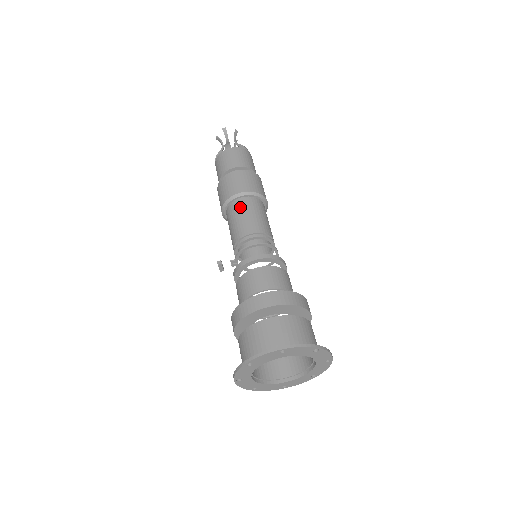
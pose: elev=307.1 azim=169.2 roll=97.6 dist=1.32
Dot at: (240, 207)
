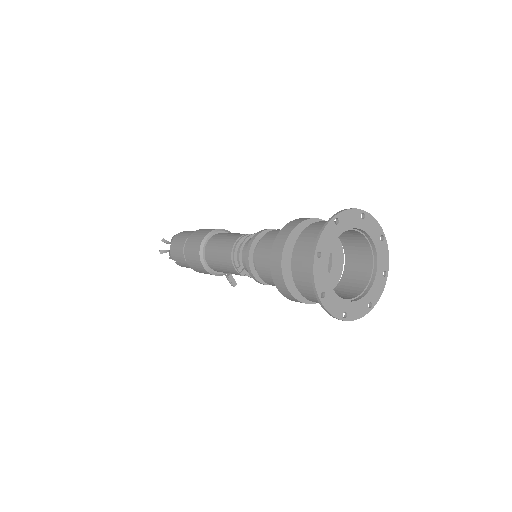
Dot at: (215, 239)
